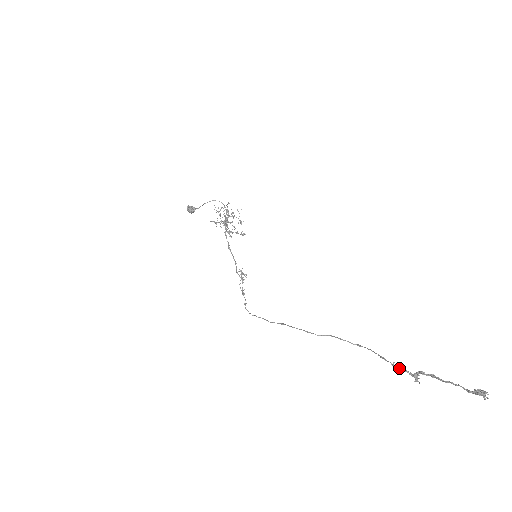
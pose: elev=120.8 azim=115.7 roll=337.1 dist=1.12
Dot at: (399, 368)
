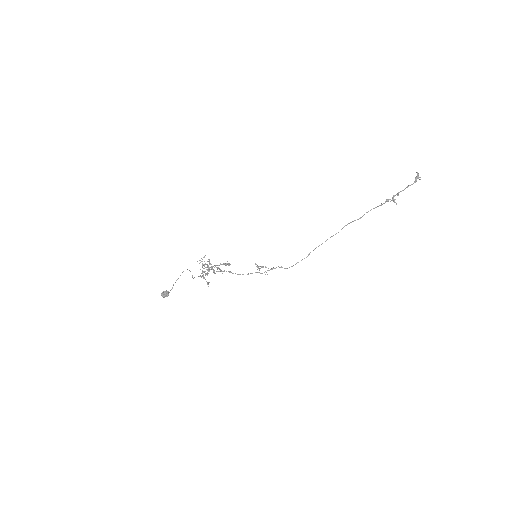
Dot at: (386, 201)
